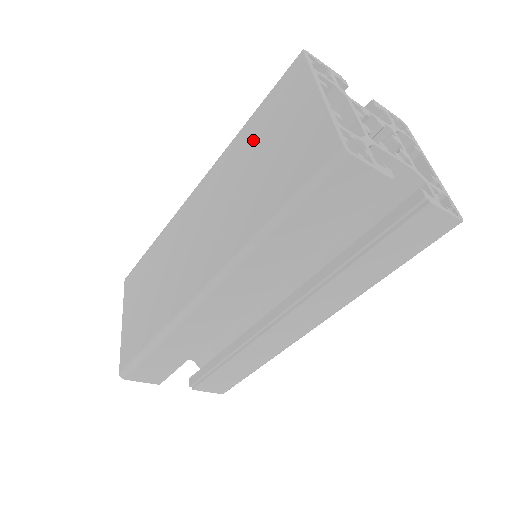
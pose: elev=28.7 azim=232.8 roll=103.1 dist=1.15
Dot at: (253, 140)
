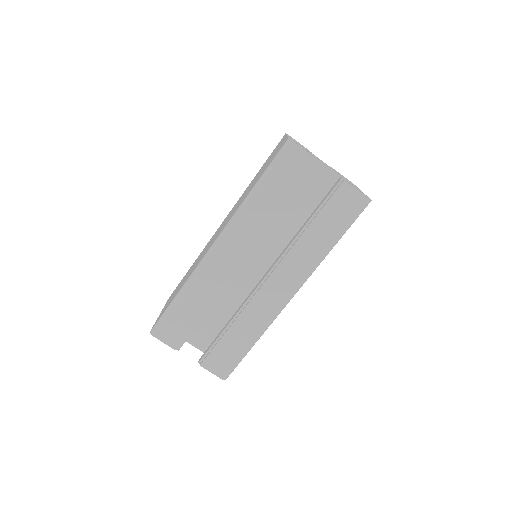
Dot at: occluded
